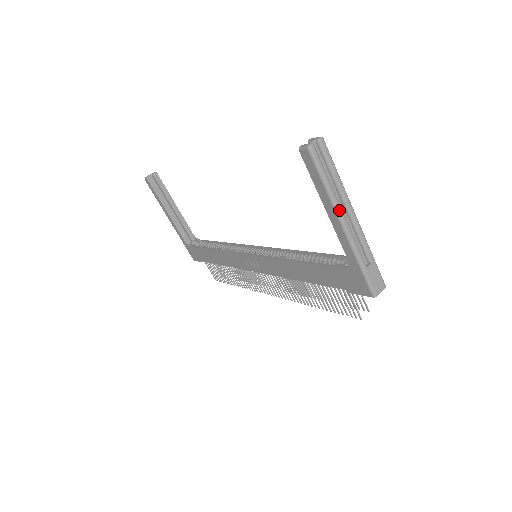
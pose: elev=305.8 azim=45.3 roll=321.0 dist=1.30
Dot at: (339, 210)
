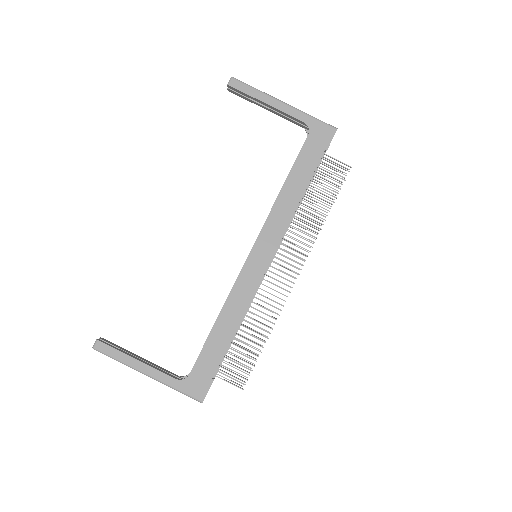
Dot at: (273, 97)
